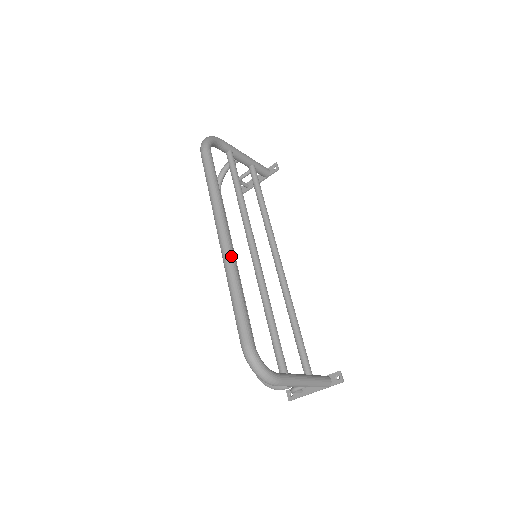
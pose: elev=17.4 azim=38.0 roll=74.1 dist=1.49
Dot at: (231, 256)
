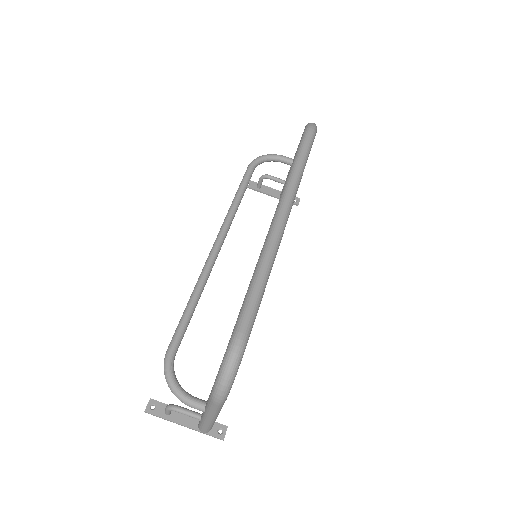
Dot at: (280, 241)
